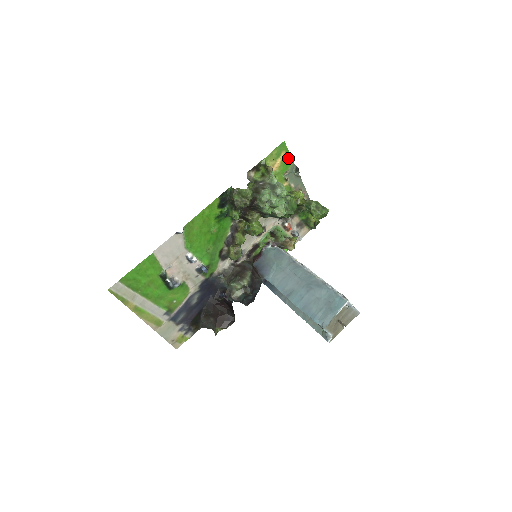
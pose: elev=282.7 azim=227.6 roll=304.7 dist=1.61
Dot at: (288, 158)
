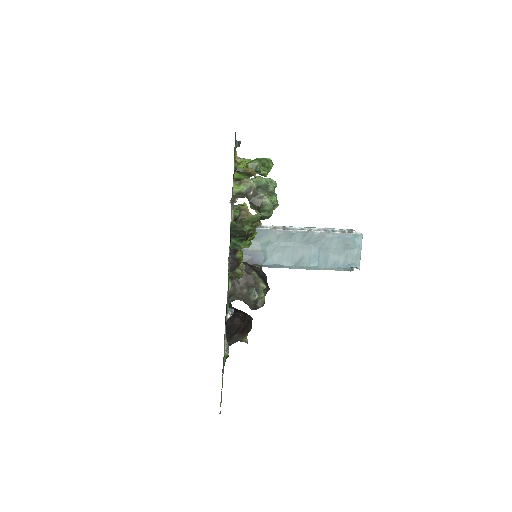
Dot at: (235, 140)
